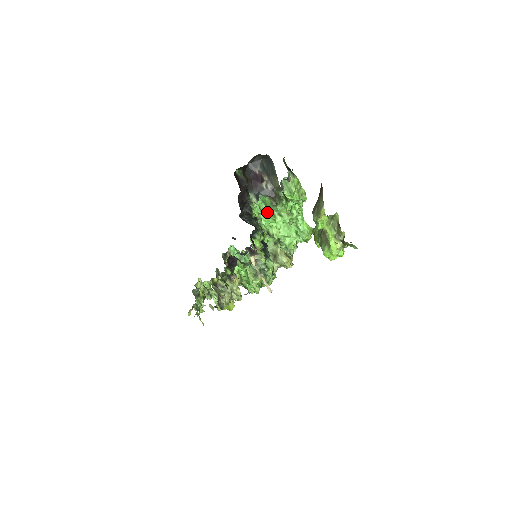
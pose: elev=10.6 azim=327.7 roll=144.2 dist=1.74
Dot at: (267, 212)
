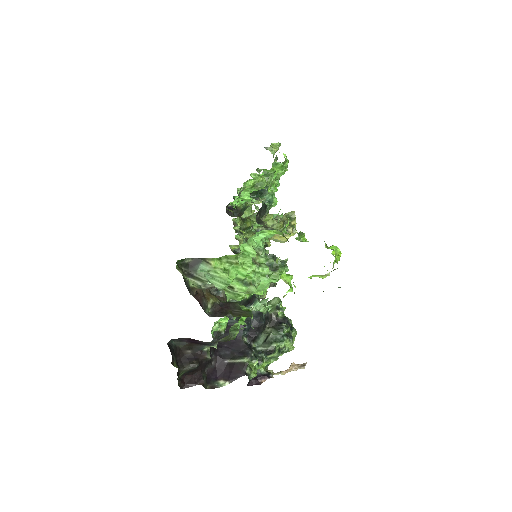
Dot at: occluded
